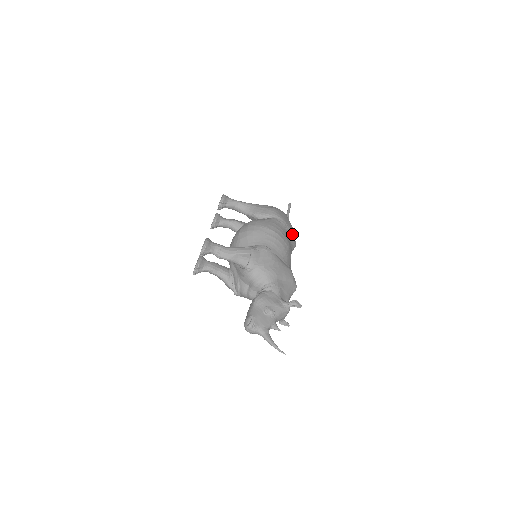
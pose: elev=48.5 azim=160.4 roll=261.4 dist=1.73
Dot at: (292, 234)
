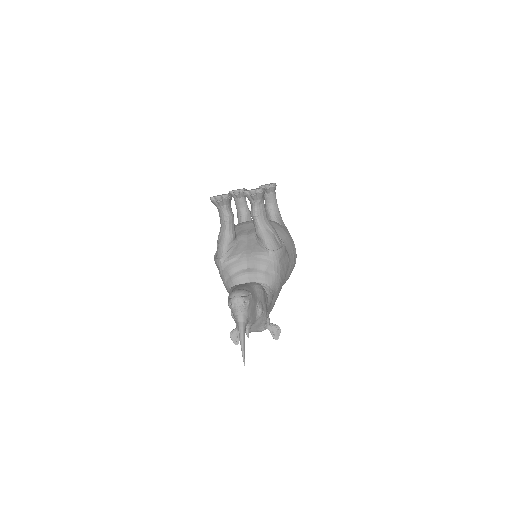
Dot at: occluded
